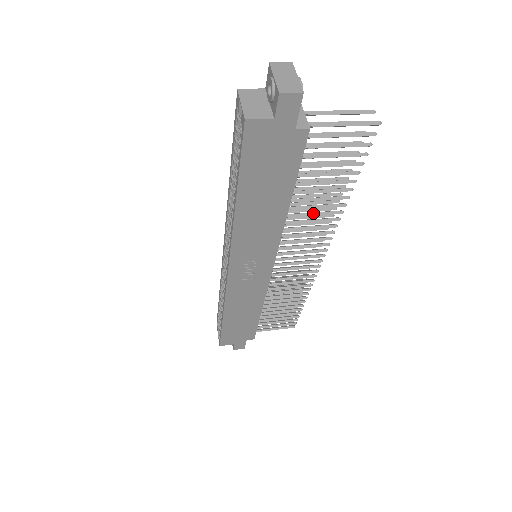
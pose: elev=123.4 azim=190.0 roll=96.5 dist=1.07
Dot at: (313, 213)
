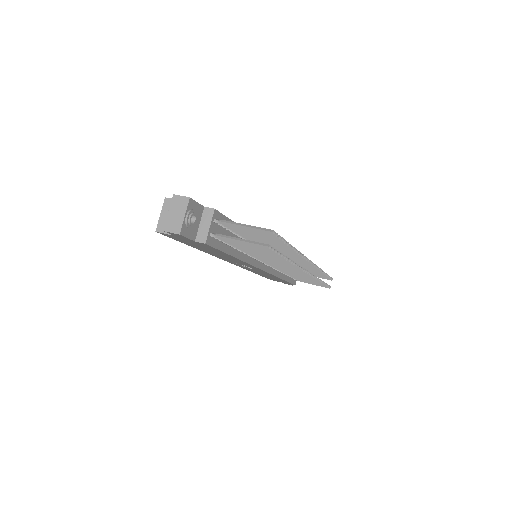
Dot at: occluded
